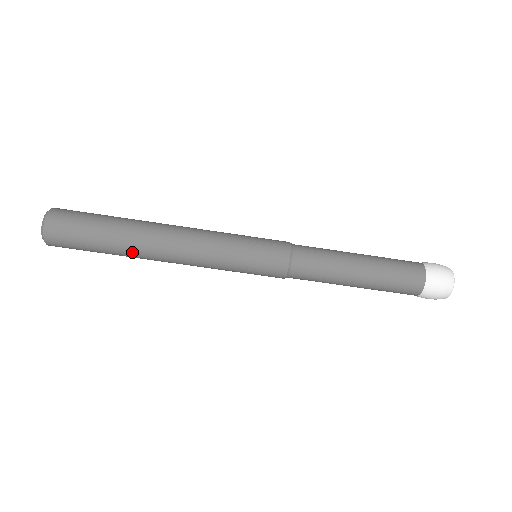
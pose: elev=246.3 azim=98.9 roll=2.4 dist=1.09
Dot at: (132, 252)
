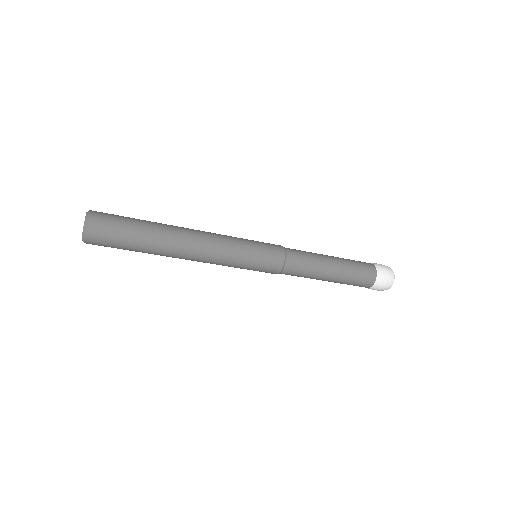
Dot at: occluded
